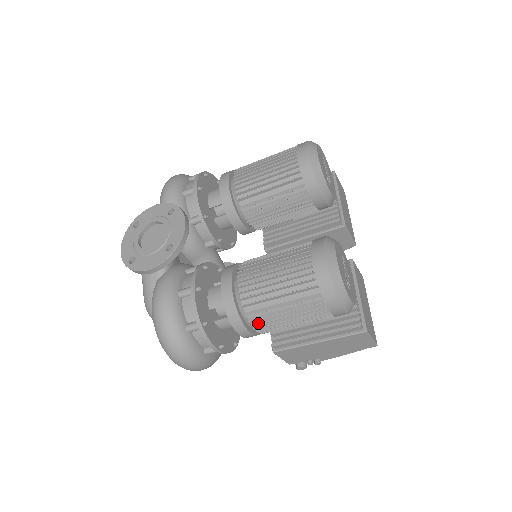
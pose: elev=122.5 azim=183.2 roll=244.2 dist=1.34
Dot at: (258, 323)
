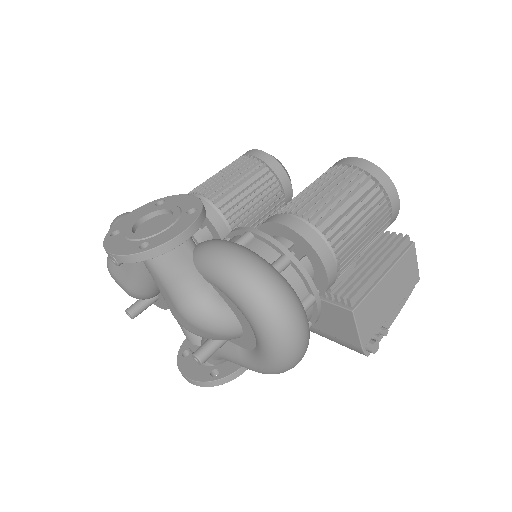
Dot at: (339, 241)
